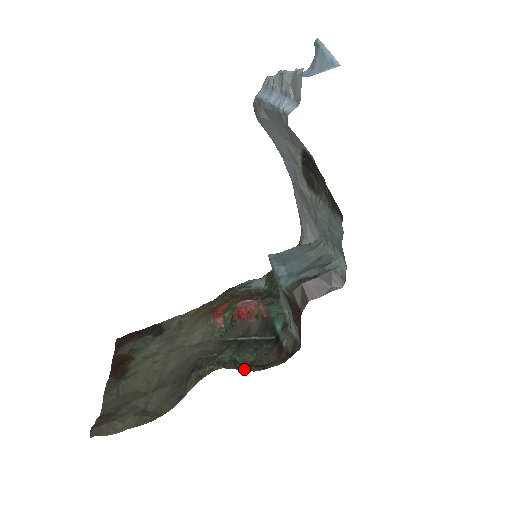
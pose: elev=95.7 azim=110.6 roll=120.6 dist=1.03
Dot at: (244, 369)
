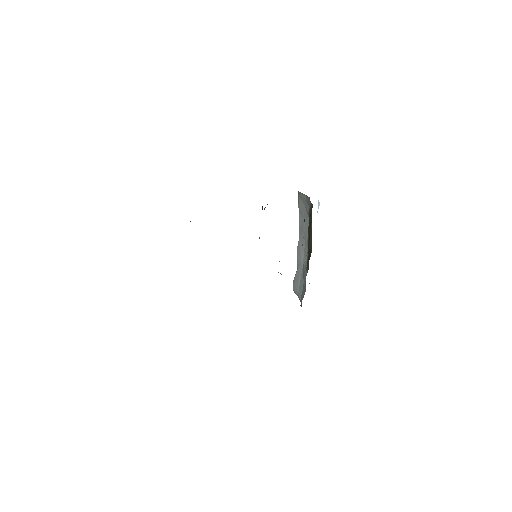
Dot at: occluded
